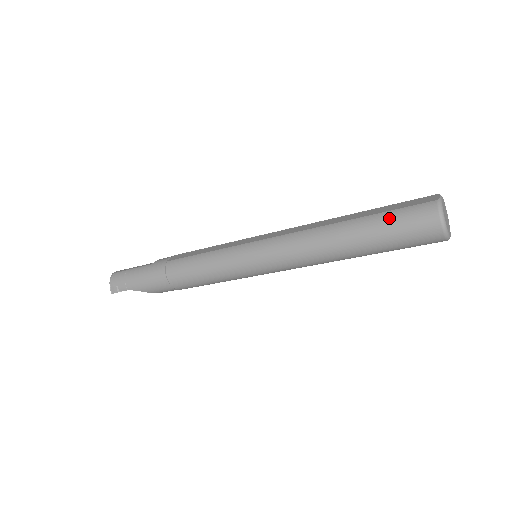
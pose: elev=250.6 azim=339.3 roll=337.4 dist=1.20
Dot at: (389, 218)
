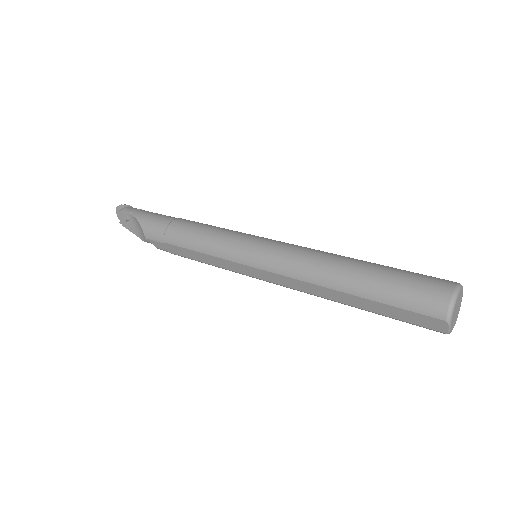
Dot at: occluded
